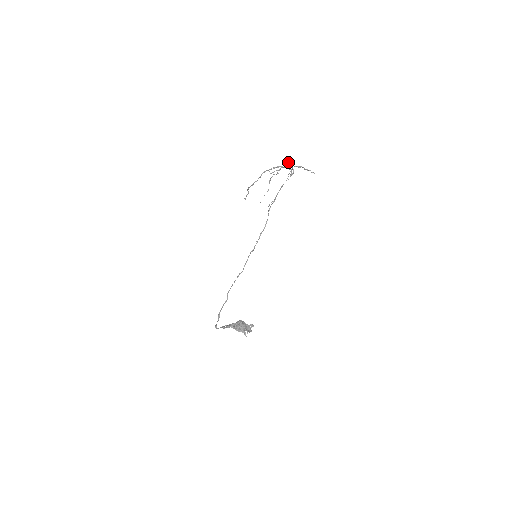
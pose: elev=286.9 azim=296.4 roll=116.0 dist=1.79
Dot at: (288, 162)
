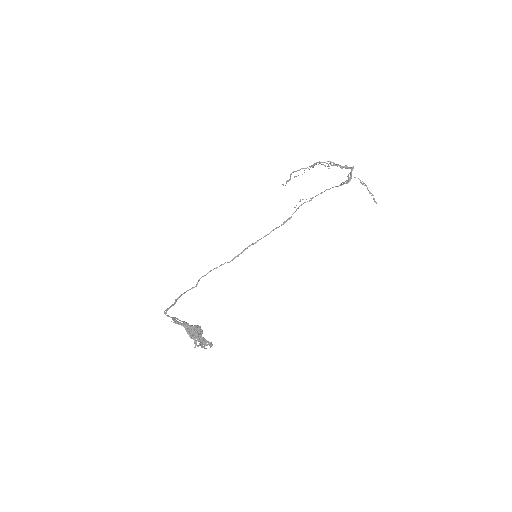
Dot at: occluded
